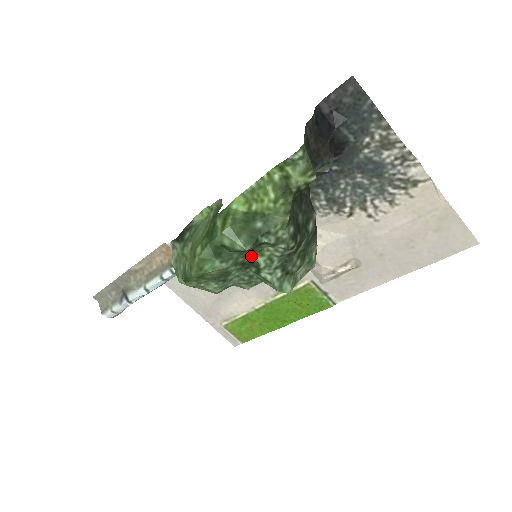
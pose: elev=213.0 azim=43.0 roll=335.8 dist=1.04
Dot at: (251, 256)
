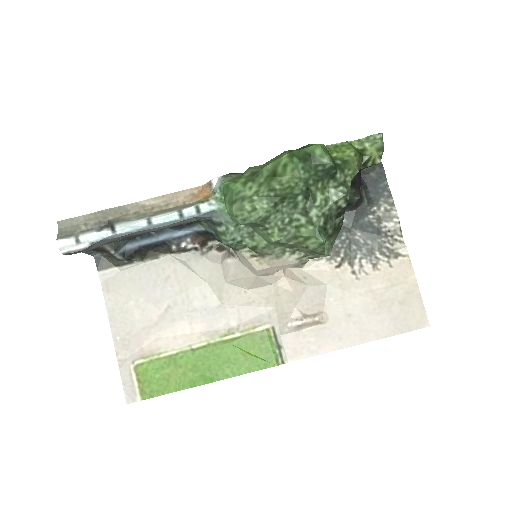
Dot at: (316, 187)
